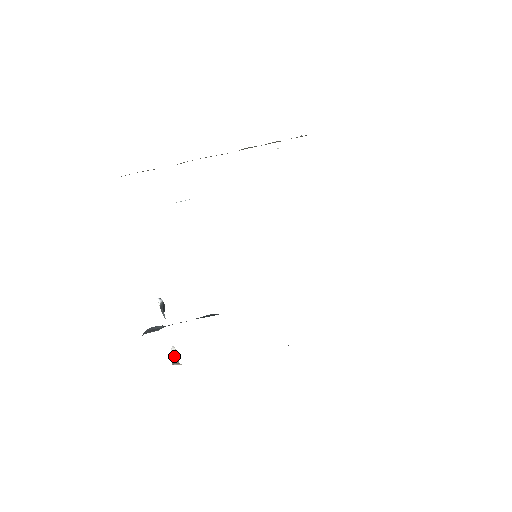
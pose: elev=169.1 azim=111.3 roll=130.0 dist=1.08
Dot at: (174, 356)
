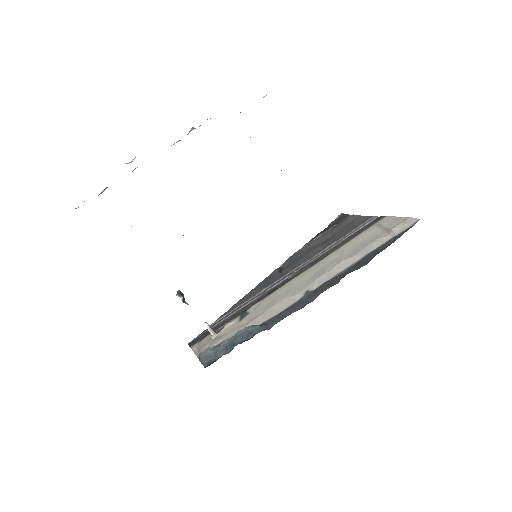
Dot at: (210, 330)
